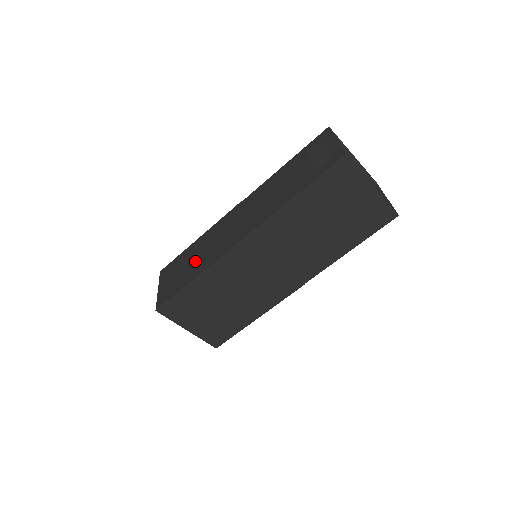
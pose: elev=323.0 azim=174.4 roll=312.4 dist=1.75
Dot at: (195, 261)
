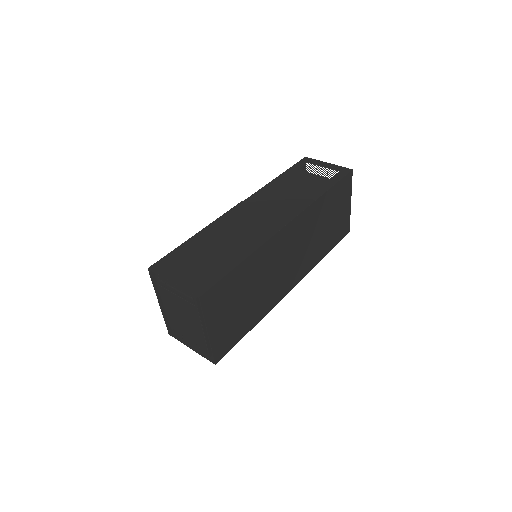
Dot at: (224, 247)
